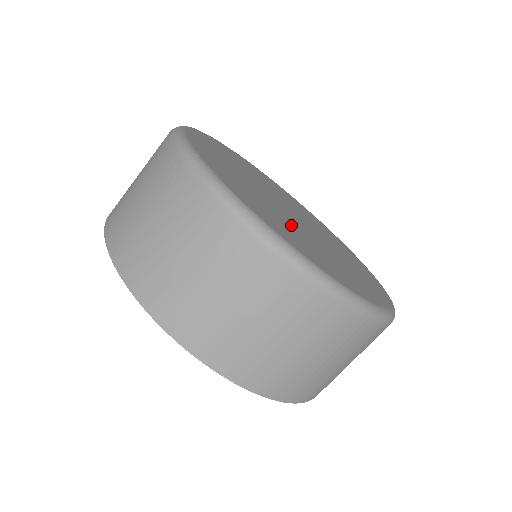
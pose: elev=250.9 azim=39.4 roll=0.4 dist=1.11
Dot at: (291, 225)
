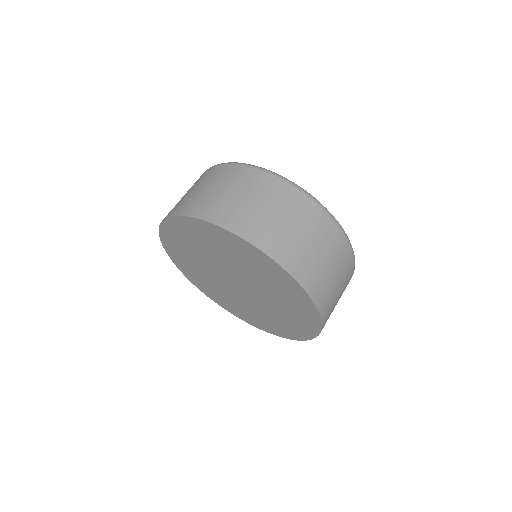
Dot at: occluded
